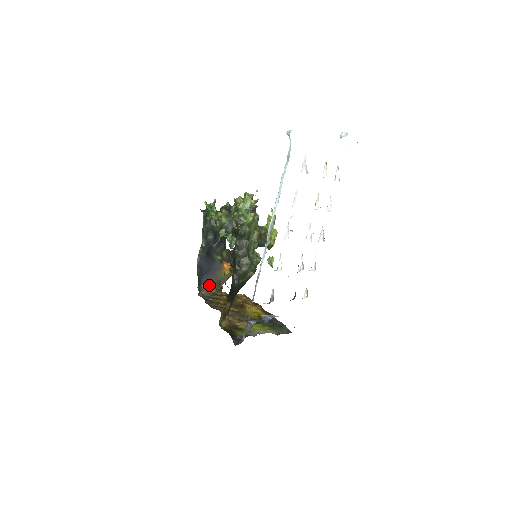
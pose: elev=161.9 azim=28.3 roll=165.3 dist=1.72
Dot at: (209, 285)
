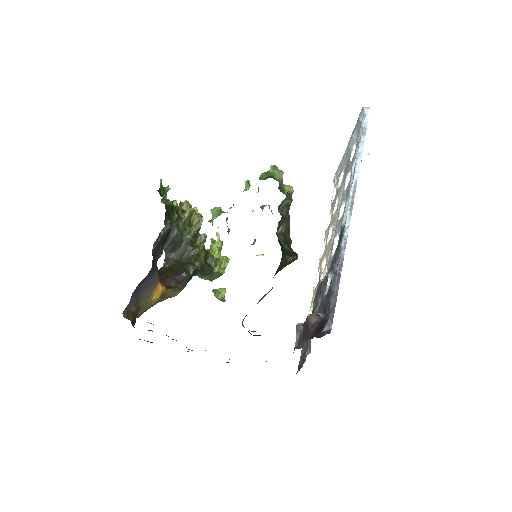
Dot at: (130, 307)
